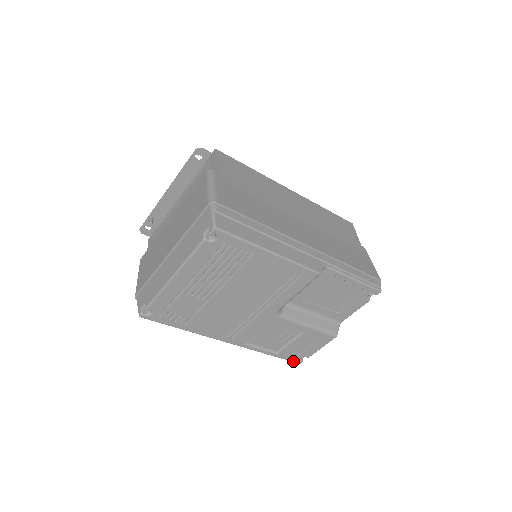
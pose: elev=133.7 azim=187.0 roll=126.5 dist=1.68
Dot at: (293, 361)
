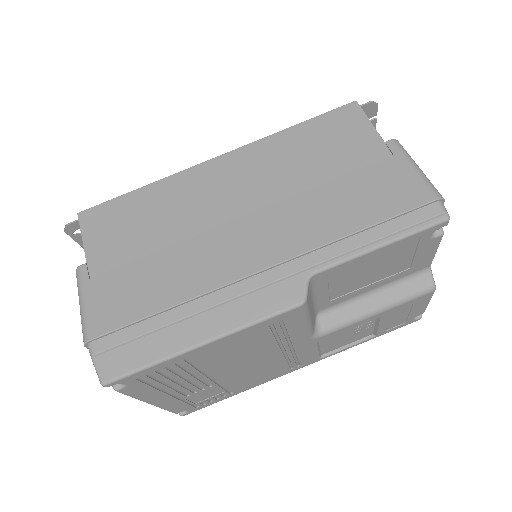
Dot at: (407, 324)
